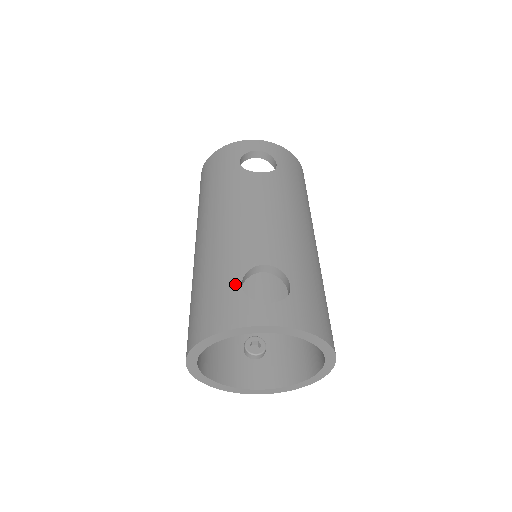
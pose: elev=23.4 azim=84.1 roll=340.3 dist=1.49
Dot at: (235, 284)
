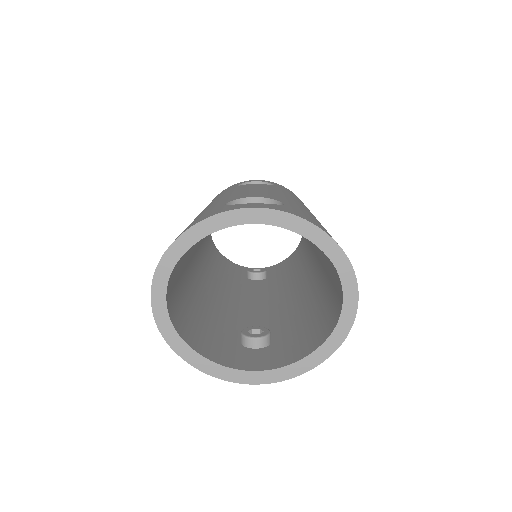
Dot at: (217, 207)
